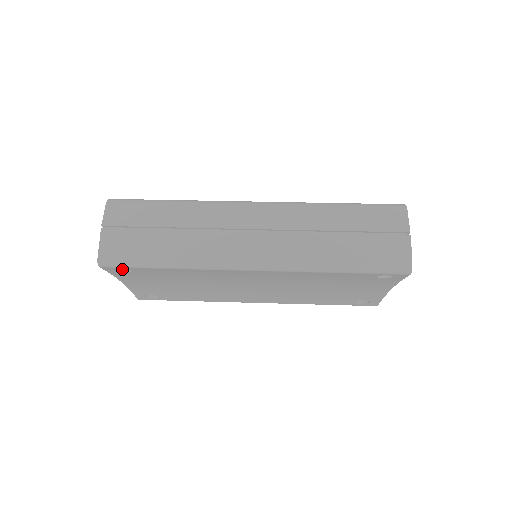
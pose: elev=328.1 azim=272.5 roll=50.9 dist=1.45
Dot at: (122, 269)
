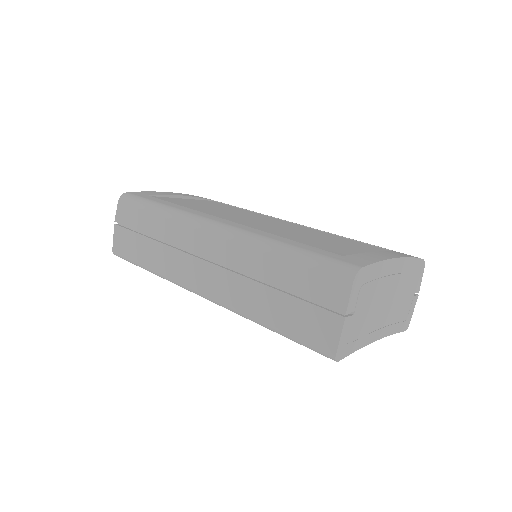
Dot at: occluded
